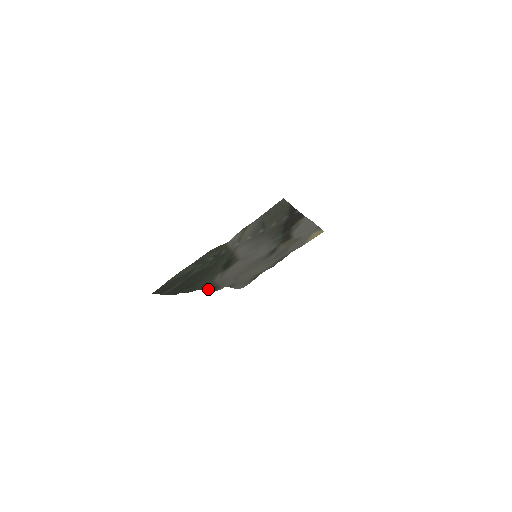
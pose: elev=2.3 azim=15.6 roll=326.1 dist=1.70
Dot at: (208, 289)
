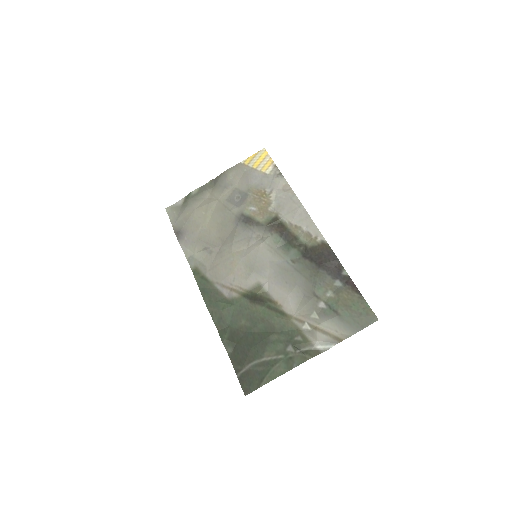
Dot at: (201, 287)
